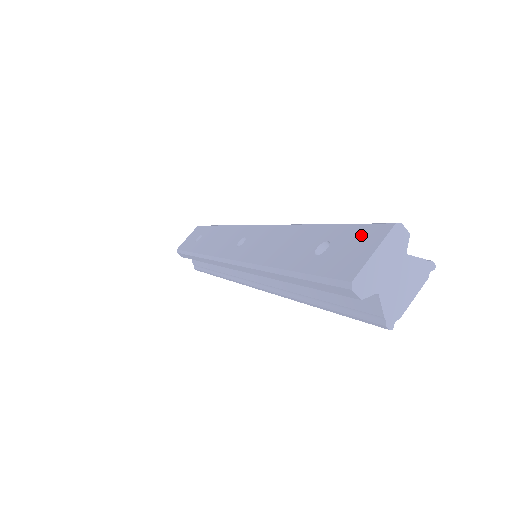
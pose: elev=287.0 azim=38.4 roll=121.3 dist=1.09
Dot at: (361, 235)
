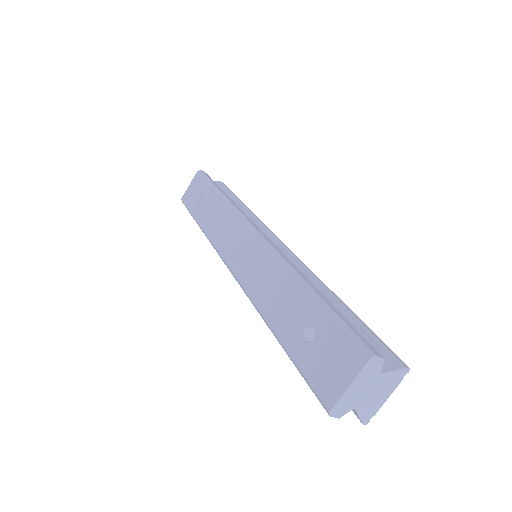
Dot at: (341, 348)
